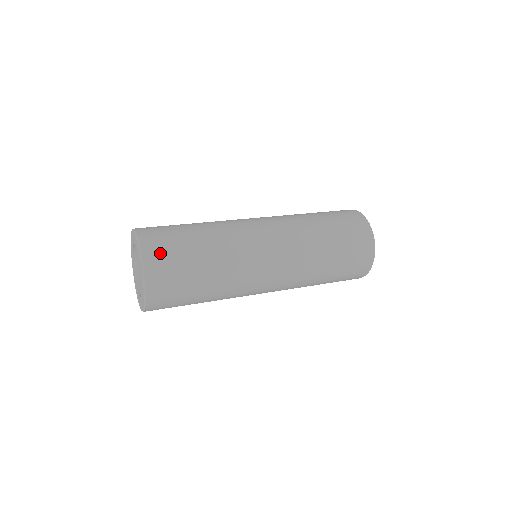
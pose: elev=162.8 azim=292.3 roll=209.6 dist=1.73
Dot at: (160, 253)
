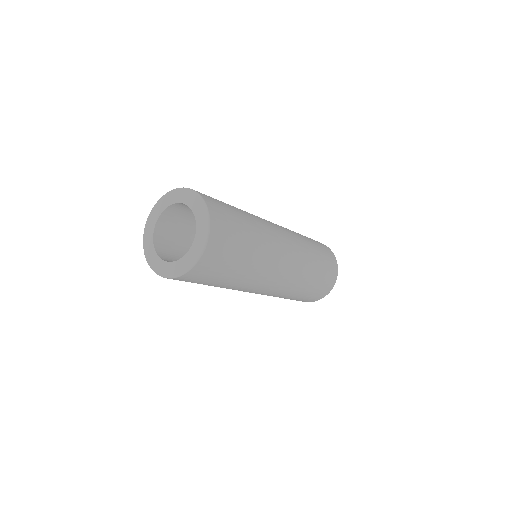
Dot at: (222, 219)
